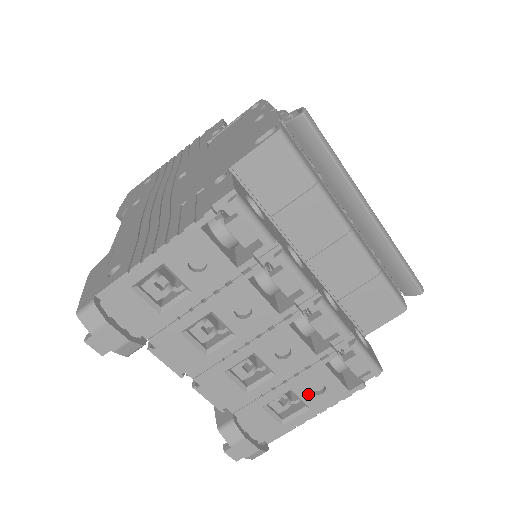
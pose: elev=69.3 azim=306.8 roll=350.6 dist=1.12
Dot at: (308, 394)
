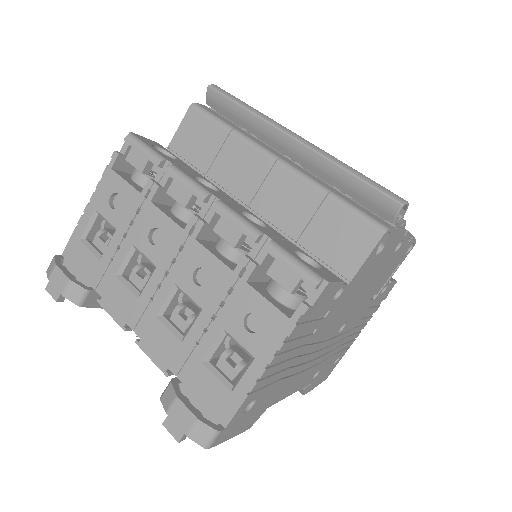
Dot at: (244, 333)
